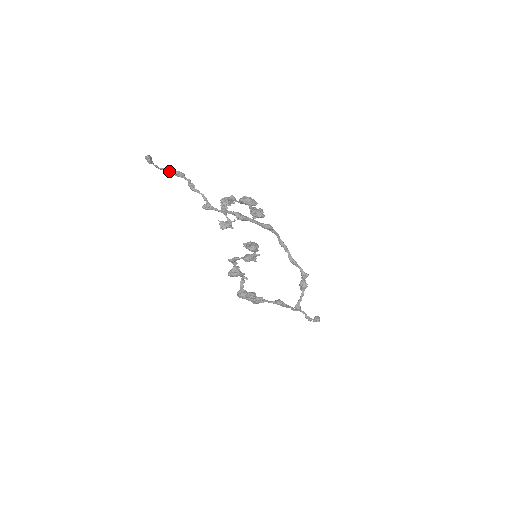
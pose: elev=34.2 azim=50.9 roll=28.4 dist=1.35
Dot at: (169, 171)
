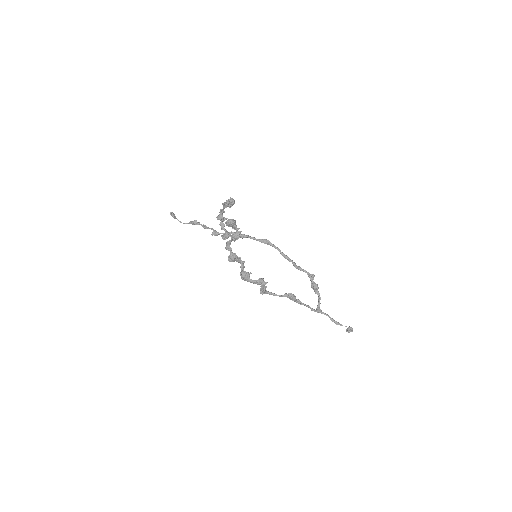
Dot at: (189, 223)
